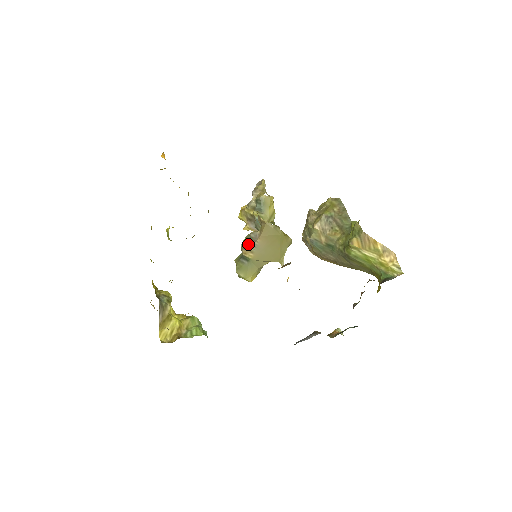
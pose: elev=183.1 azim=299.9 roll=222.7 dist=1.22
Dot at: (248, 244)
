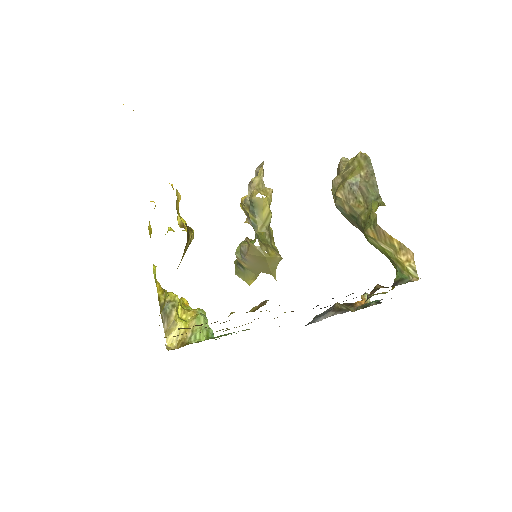
Dot at: (240, 255)
